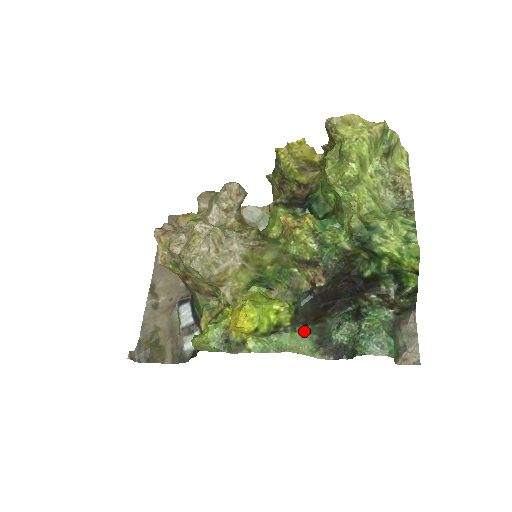
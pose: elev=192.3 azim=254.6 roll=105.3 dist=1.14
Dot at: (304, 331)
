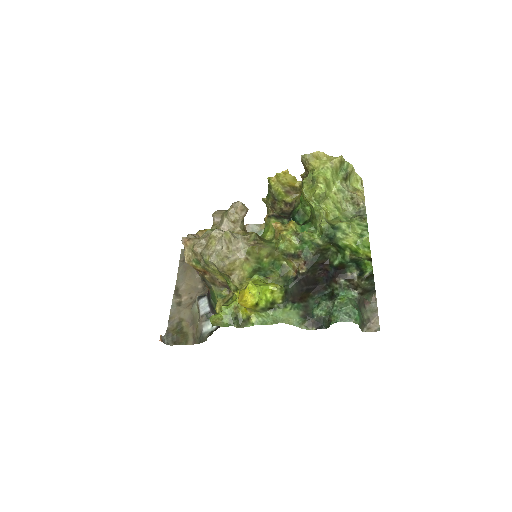
Dot at: (292, 307)
